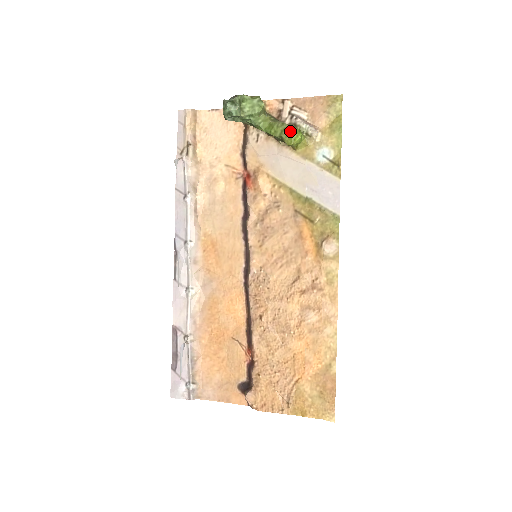
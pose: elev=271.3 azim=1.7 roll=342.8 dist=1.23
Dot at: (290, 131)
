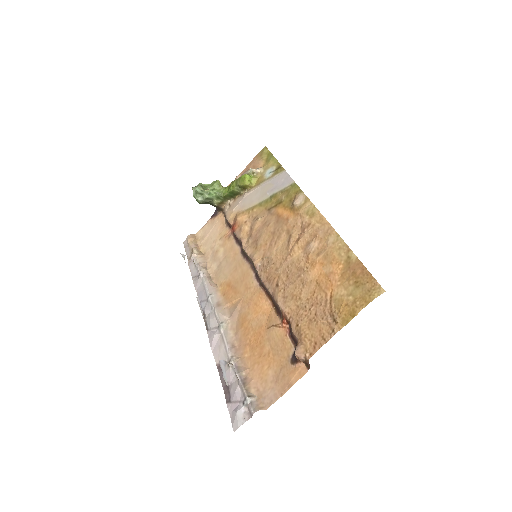
Dot at: (240, 177)
